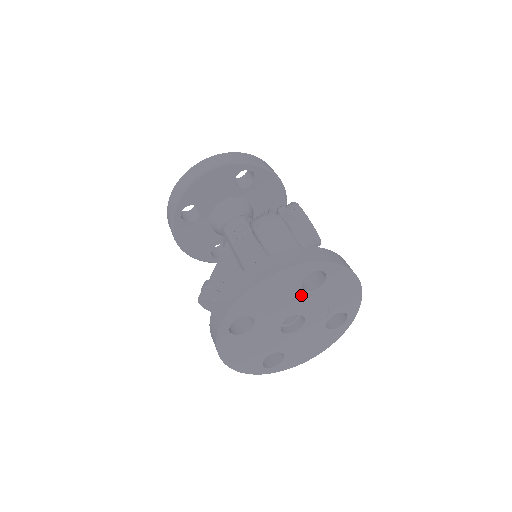
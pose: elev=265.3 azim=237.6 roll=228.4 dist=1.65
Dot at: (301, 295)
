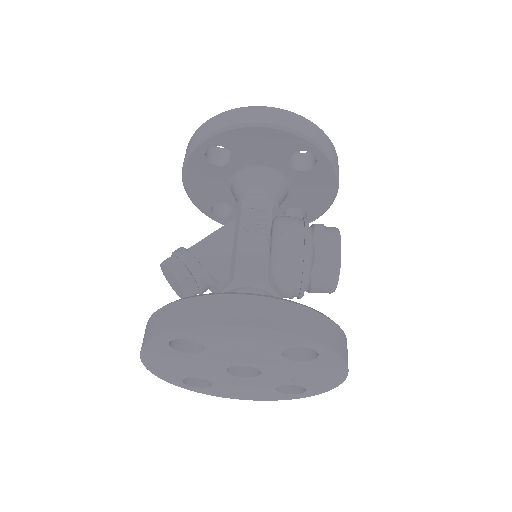
Dot at: (275, 357)
